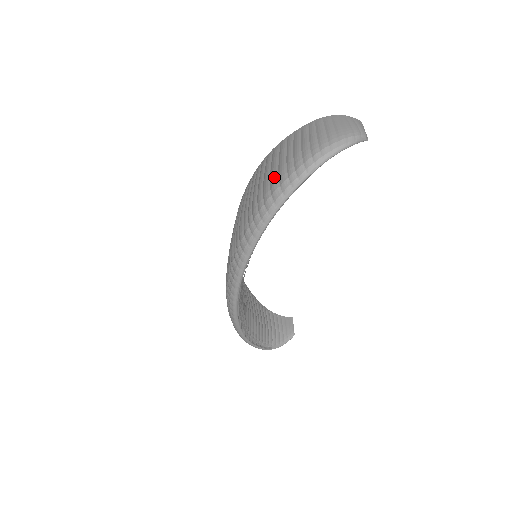
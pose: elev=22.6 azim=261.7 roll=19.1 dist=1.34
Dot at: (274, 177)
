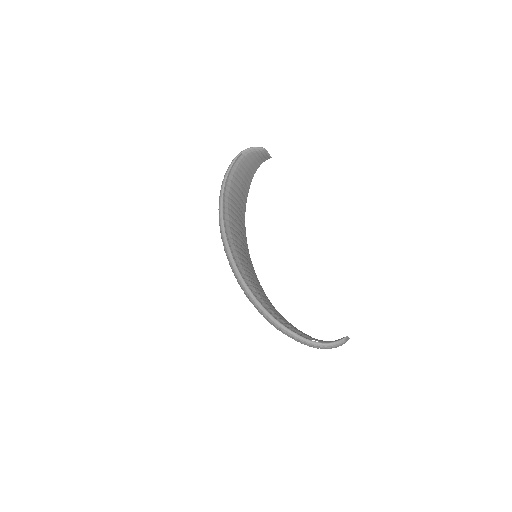
Dot at: occluded
